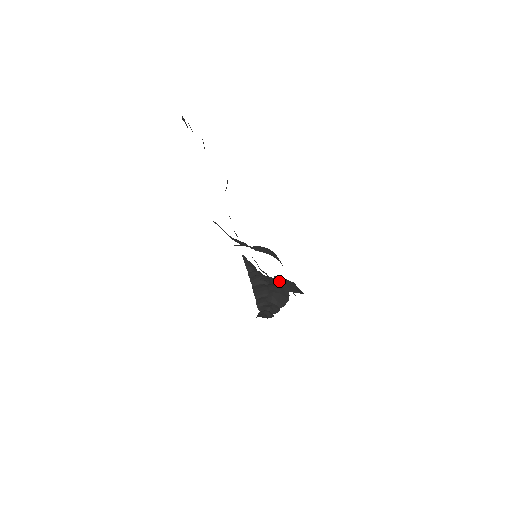
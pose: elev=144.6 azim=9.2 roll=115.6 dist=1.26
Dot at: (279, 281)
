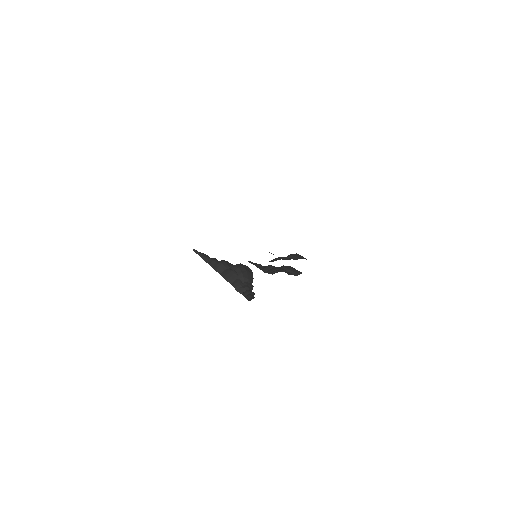
Dot at: (286, 270)
